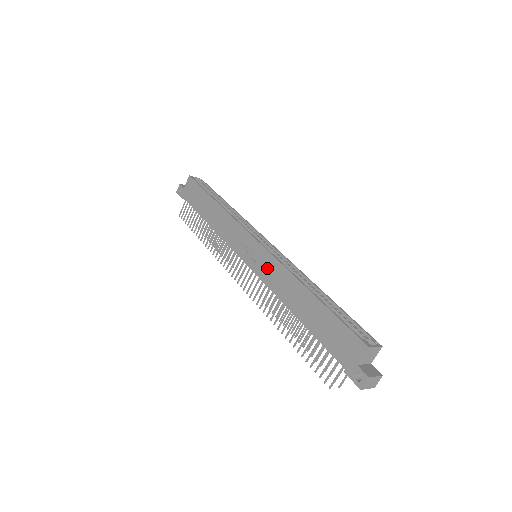
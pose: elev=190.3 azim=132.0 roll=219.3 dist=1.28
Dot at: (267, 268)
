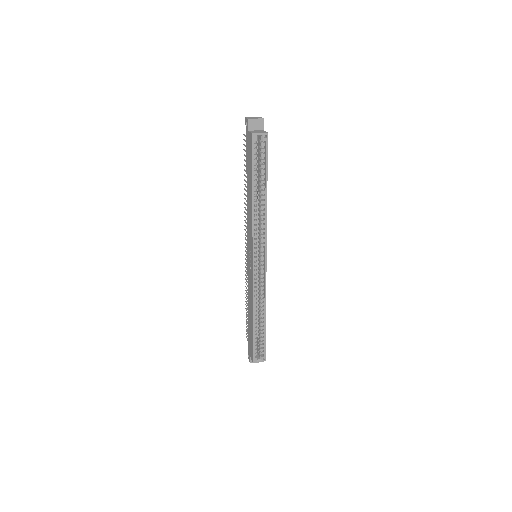
Dot at: (250, 279)
